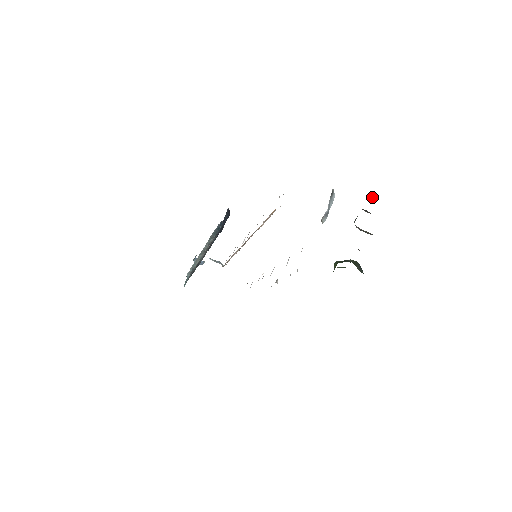
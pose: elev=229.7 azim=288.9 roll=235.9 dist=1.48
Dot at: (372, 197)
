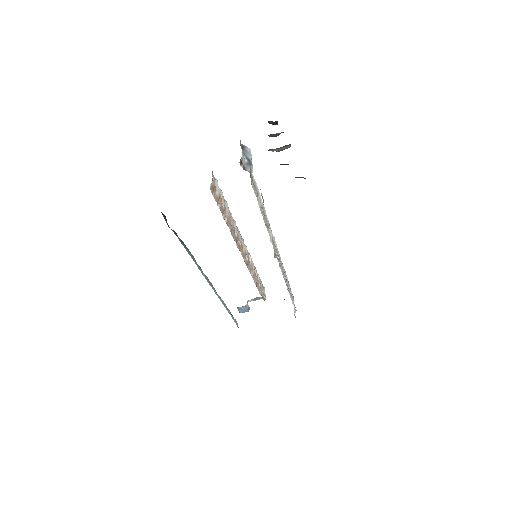
Dot at: (274, 124)
